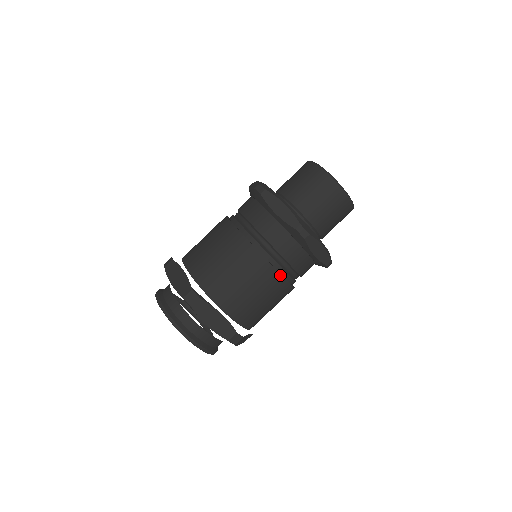
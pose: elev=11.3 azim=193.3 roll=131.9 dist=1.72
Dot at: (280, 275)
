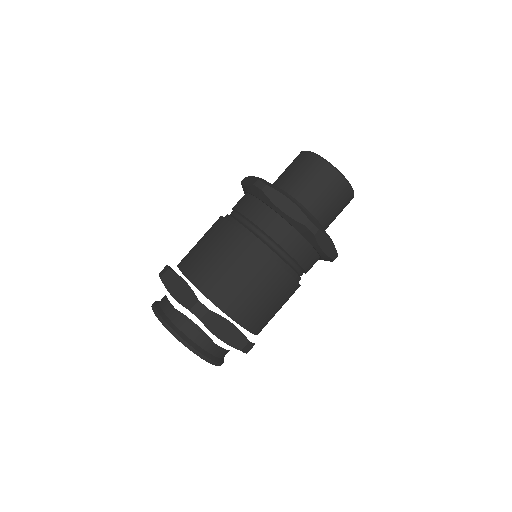
Dot at: (247, 237)
